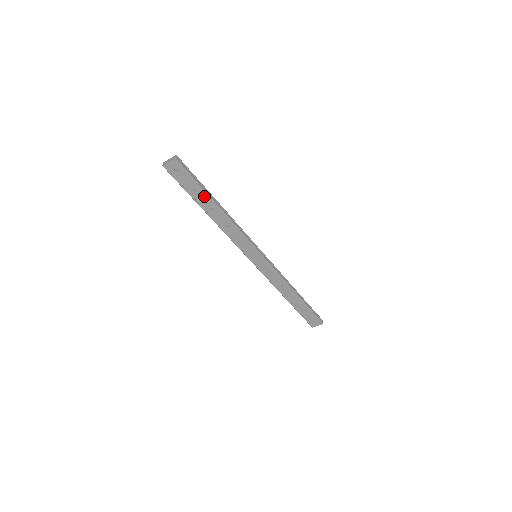
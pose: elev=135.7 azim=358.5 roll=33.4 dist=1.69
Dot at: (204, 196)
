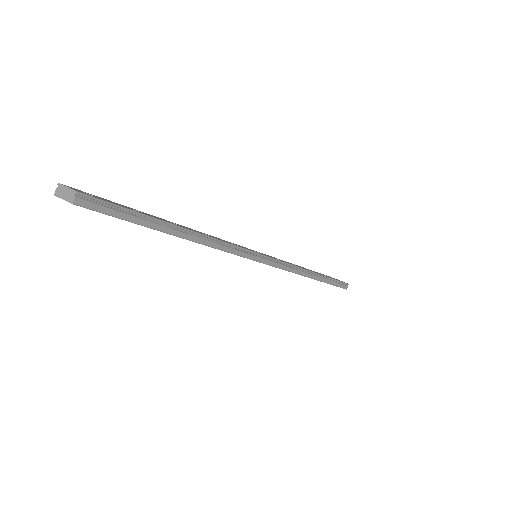
Dot at: occluded
